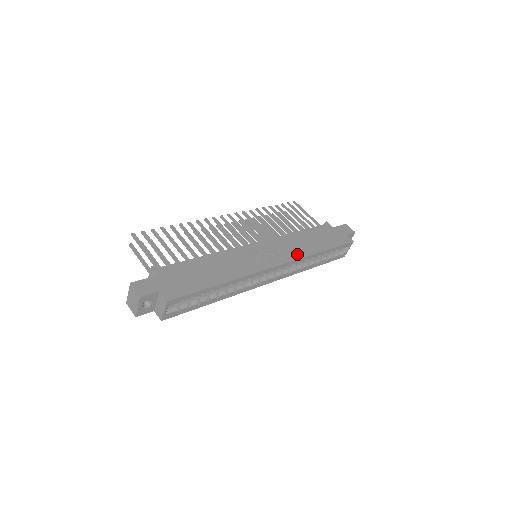
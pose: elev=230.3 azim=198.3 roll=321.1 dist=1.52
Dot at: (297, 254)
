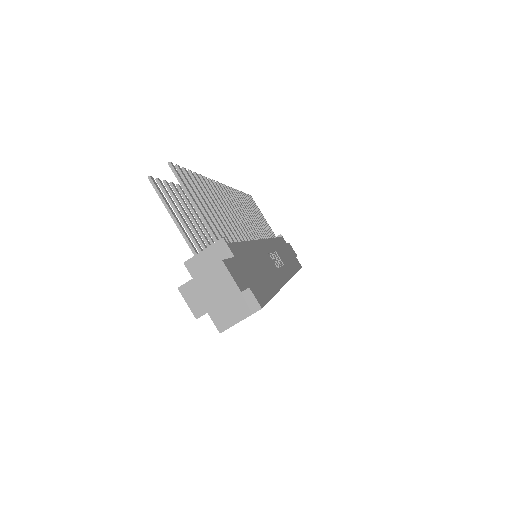
Dot at: (290, 269)
